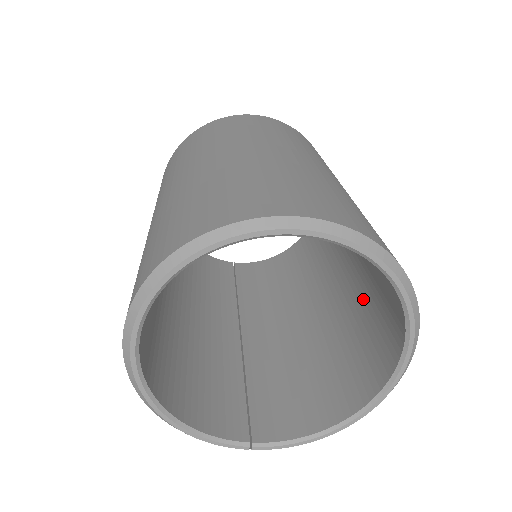
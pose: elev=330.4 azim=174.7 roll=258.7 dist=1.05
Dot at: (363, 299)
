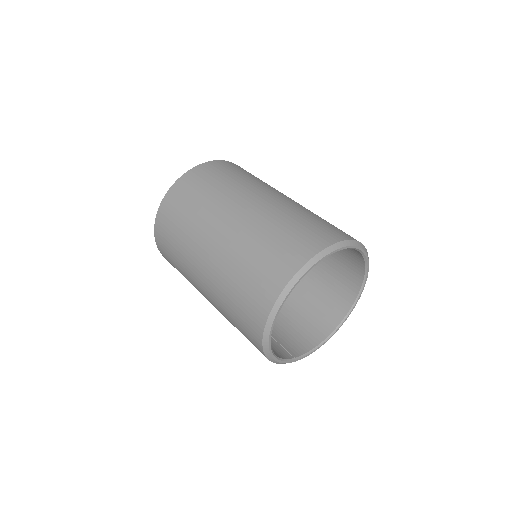
Dot at: (317, 273)
